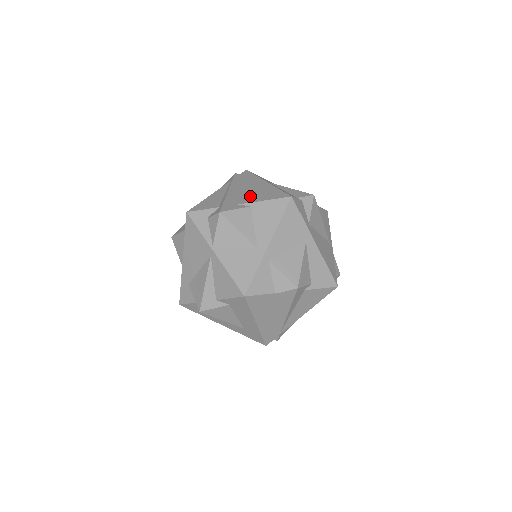
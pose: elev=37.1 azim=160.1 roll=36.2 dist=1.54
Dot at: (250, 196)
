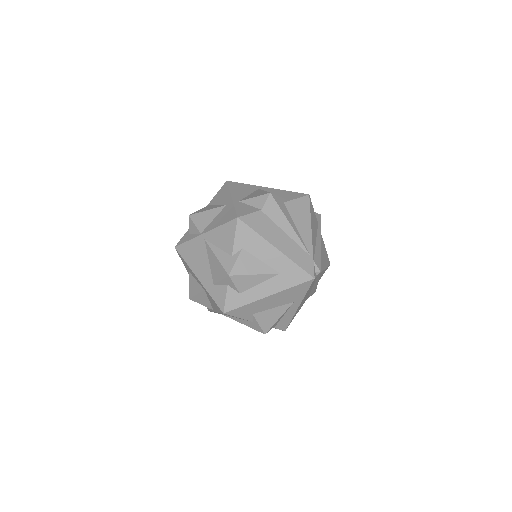
Dot at: occluded
